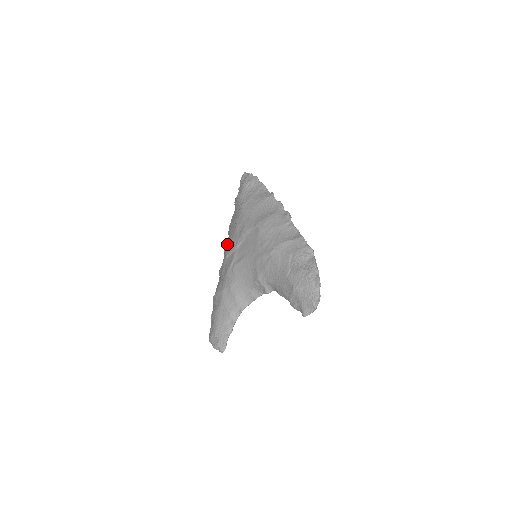
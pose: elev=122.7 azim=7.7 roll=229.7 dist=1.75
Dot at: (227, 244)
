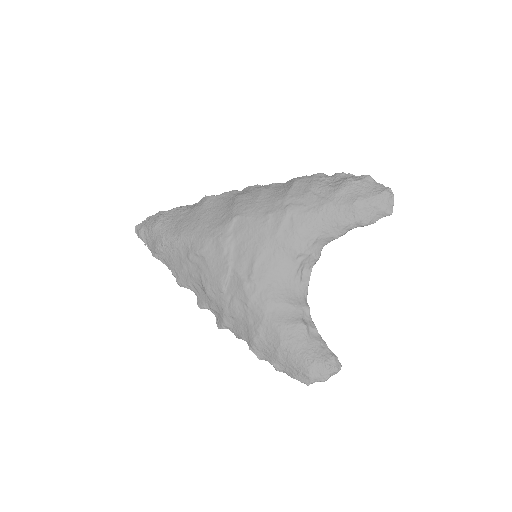
Dot at: (207, 283)
